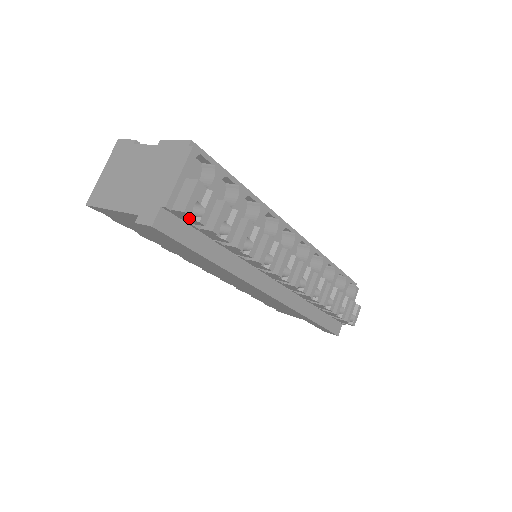
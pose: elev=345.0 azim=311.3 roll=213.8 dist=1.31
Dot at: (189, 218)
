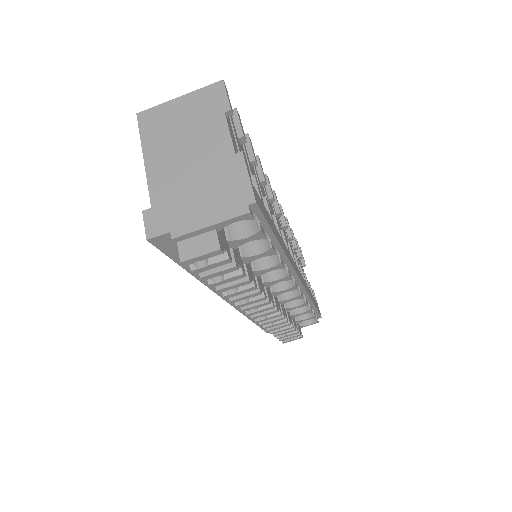
Dot at: occluded
